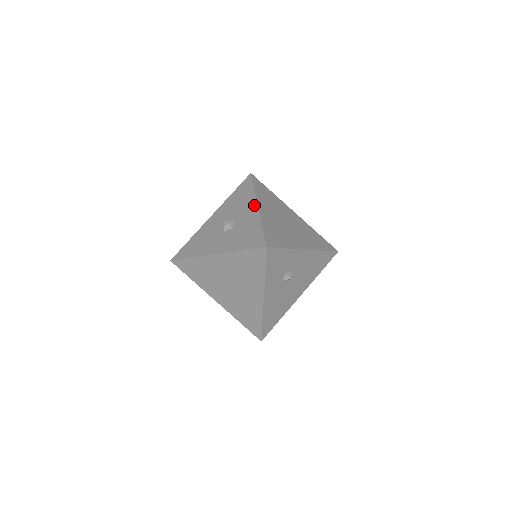
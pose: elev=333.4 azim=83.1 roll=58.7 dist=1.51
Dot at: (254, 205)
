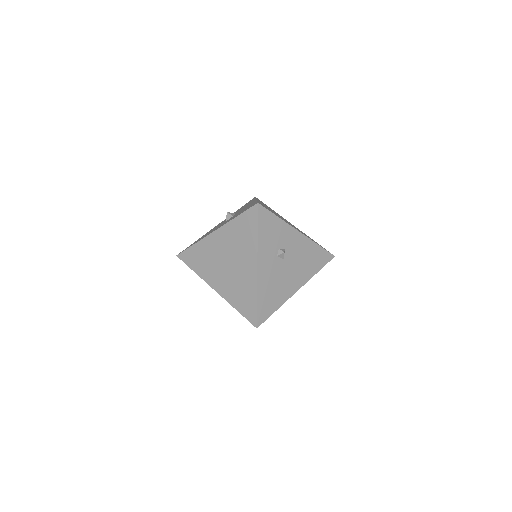
Dot at: (253, 201)
